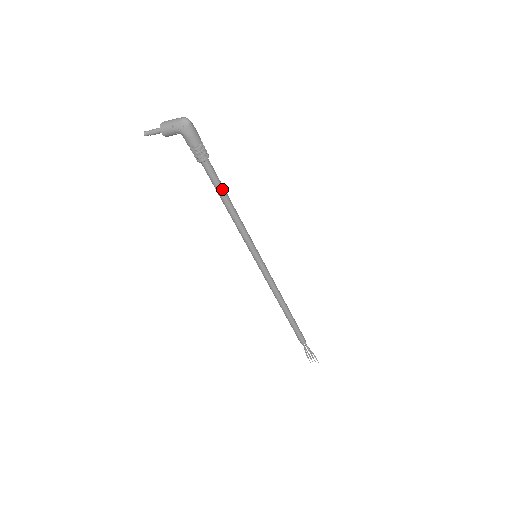
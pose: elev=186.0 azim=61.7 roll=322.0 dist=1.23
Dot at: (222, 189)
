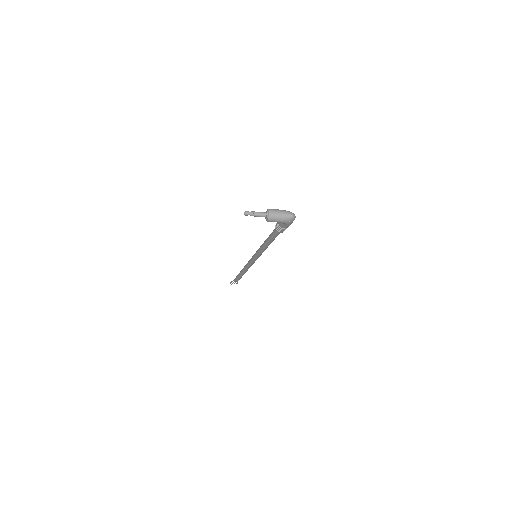
Dot at: occluded
